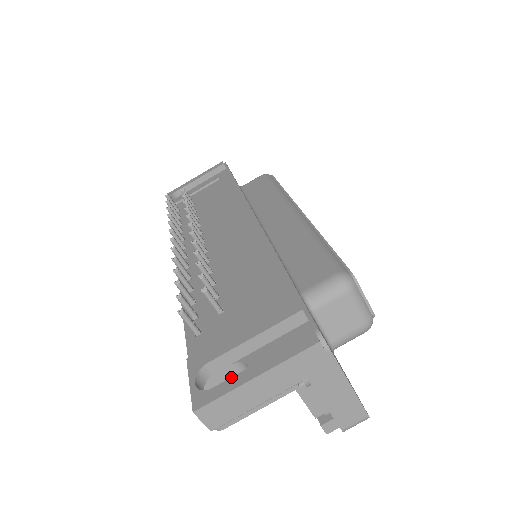
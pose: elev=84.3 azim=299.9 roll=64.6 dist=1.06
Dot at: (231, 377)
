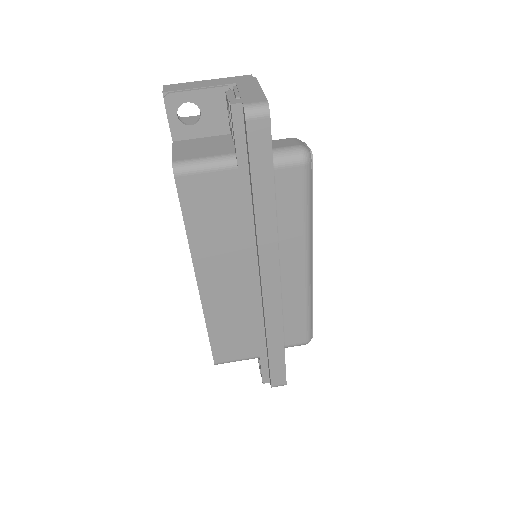
Dot at: occluded
